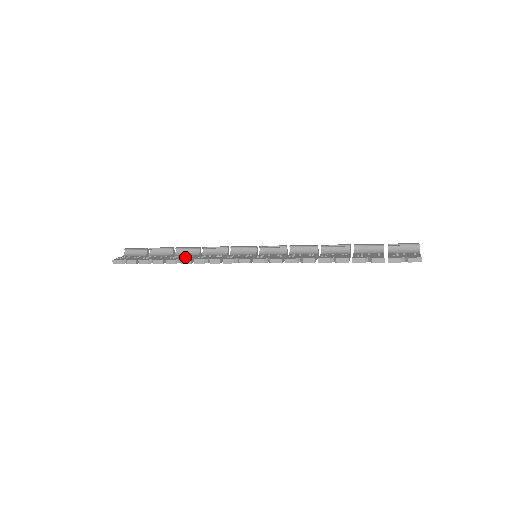
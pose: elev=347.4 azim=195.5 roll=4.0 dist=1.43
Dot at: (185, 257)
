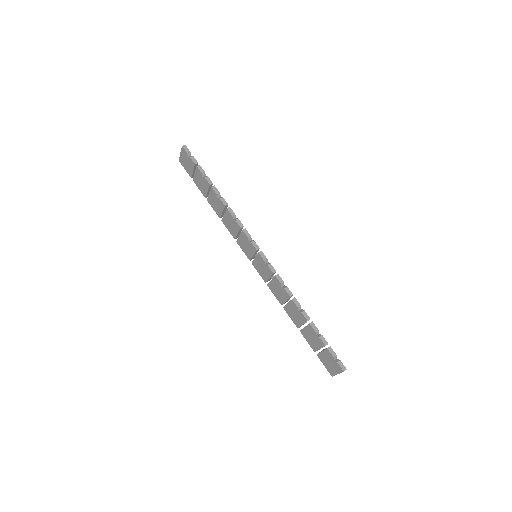
Dot at: occluded
